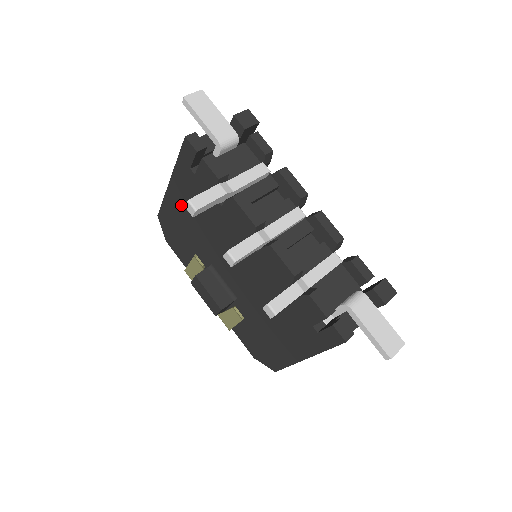
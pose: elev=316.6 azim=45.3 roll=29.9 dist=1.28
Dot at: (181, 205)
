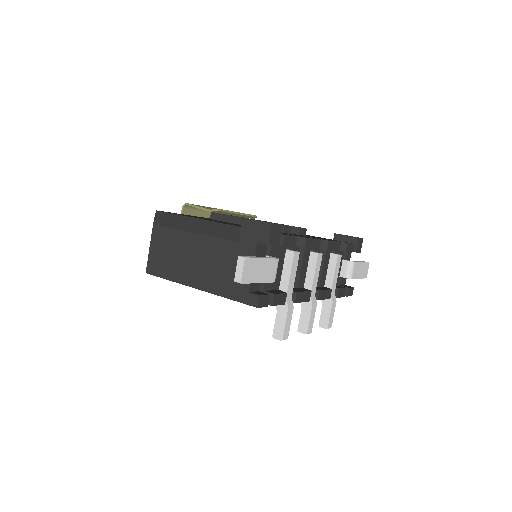
Dot at: occluded
